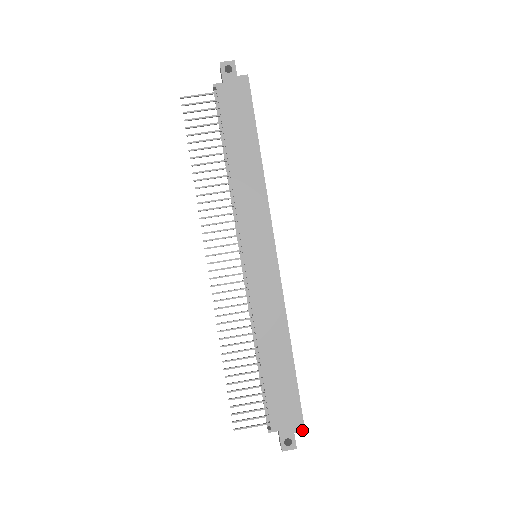
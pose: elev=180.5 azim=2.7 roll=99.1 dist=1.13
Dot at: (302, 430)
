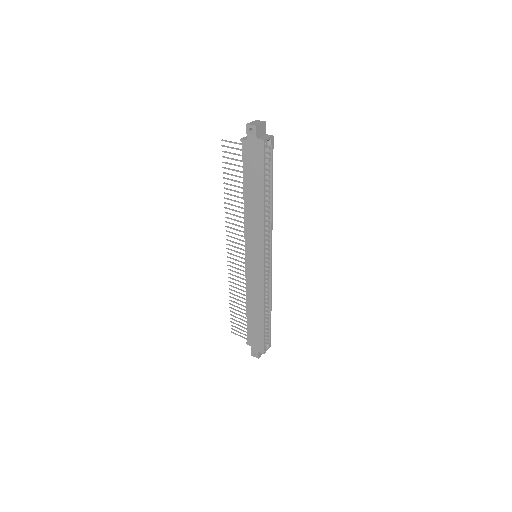
Dot at: (262, 353)
